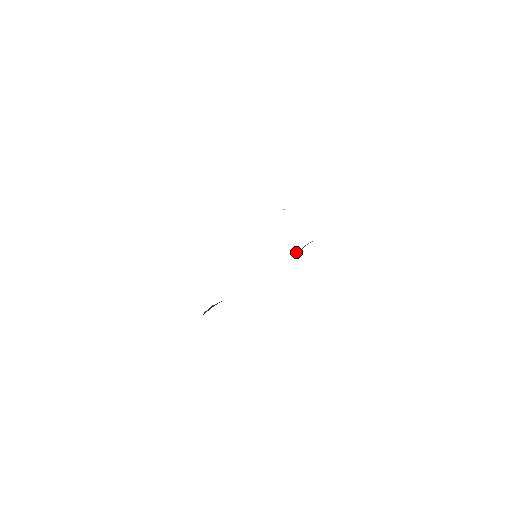
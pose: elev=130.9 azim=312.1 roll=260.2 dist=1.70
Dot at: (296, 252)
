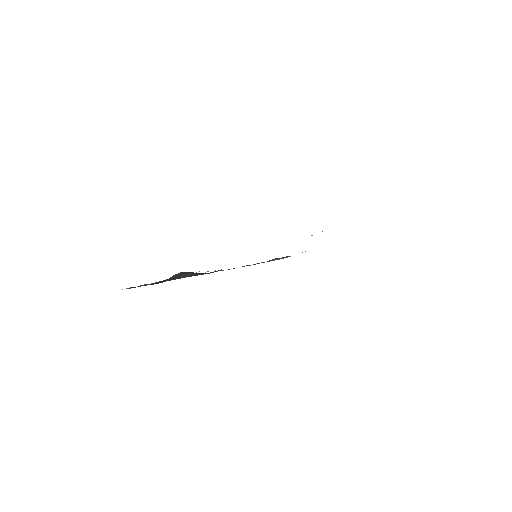
Dot at: (276, 259)
